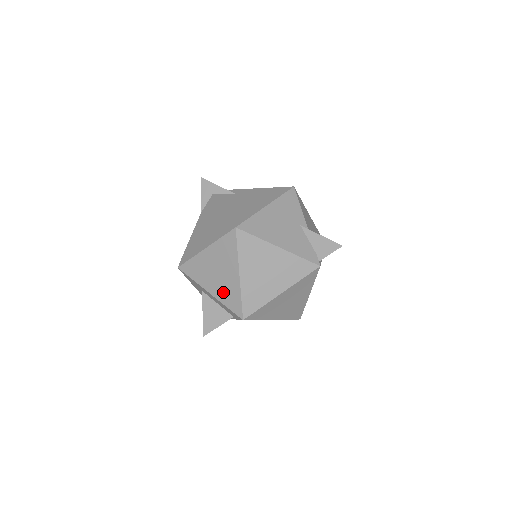
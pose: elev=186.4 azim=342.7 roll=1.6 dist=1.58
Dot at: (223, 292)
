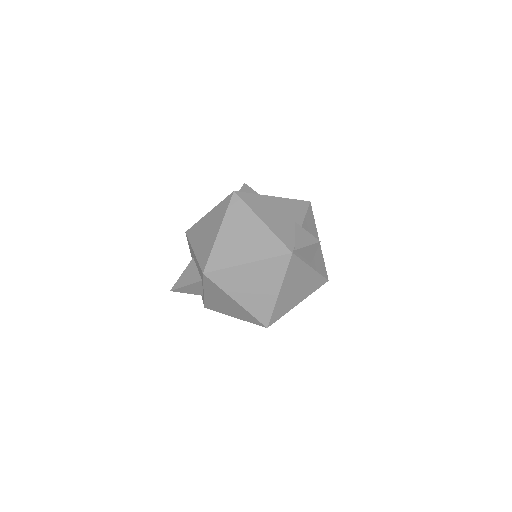
Dot at: (202, 249)
